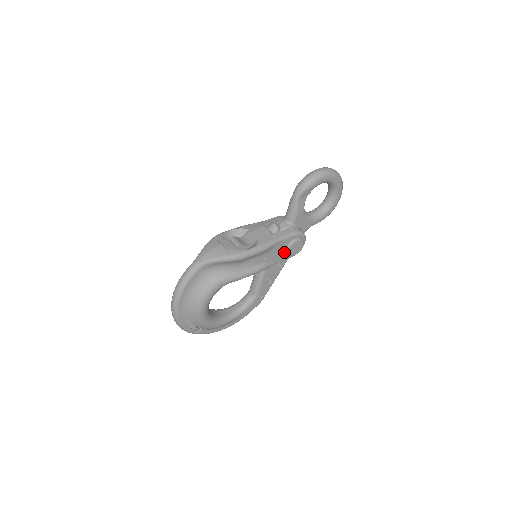
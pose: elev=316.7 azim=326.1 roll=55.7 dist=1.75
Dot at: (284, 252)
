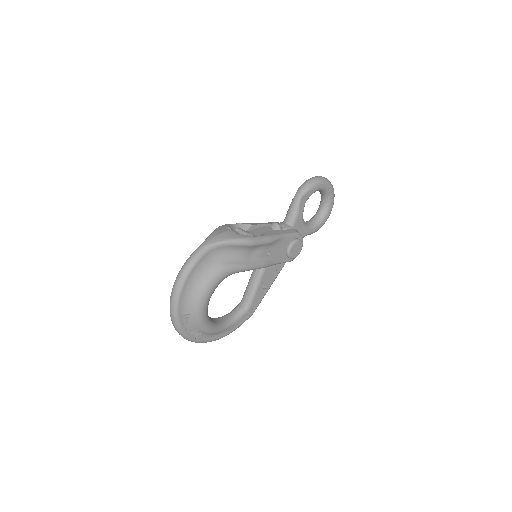
Dot at: (285, 252)
